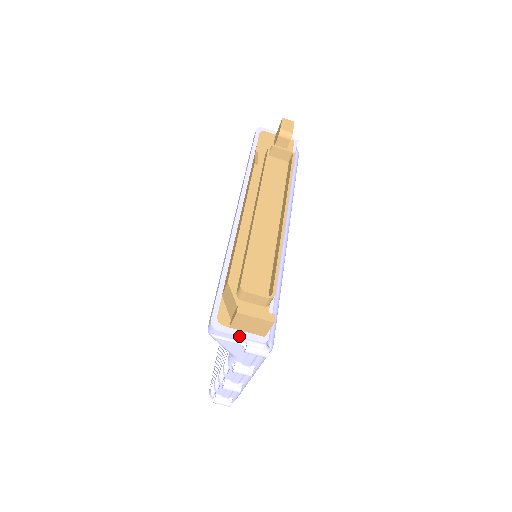
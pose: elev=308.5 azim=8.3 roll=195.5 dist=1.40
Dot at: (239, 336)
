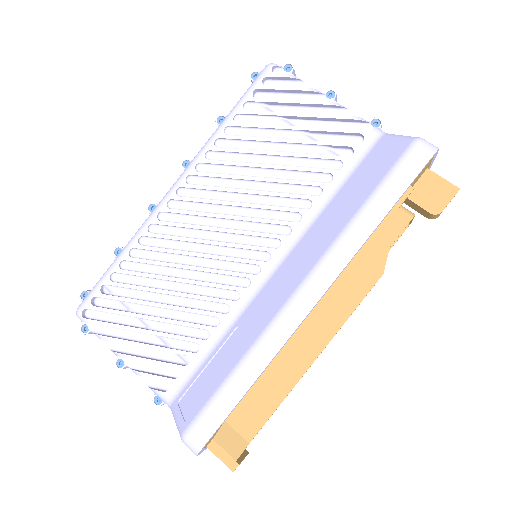
Dot at: occluded
